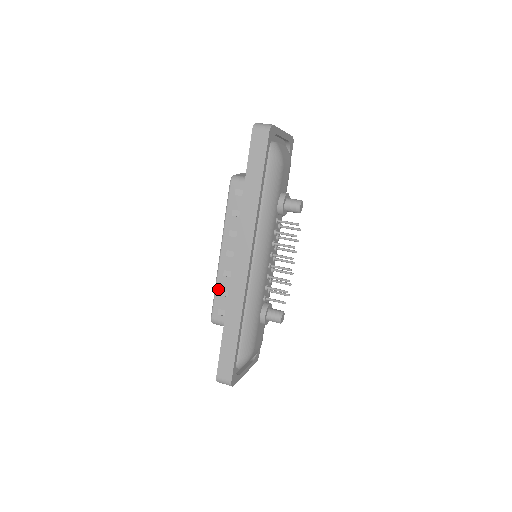
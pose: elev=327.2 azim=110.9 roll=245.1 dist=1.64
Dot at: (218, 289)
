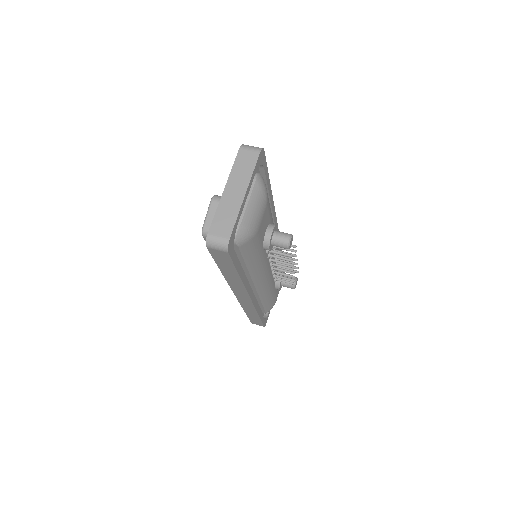
Dot at: occluded
